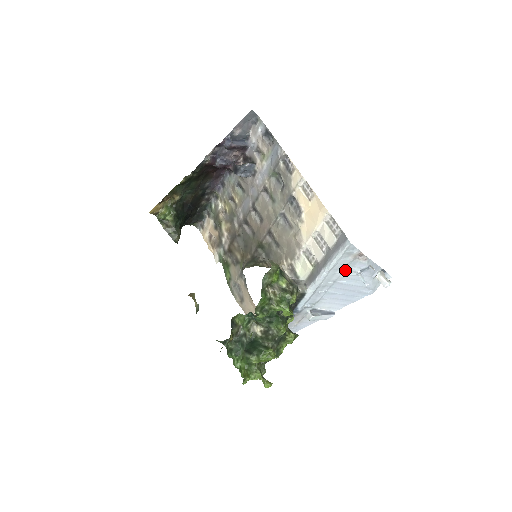
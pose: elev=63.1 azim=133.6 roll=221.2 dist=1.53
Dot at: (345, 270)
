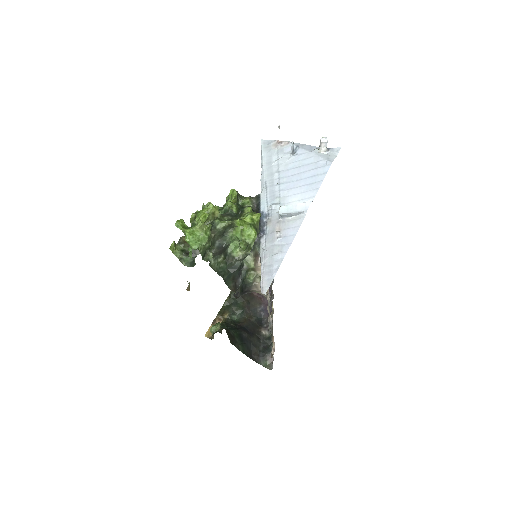
Dot at: (279, 159)
